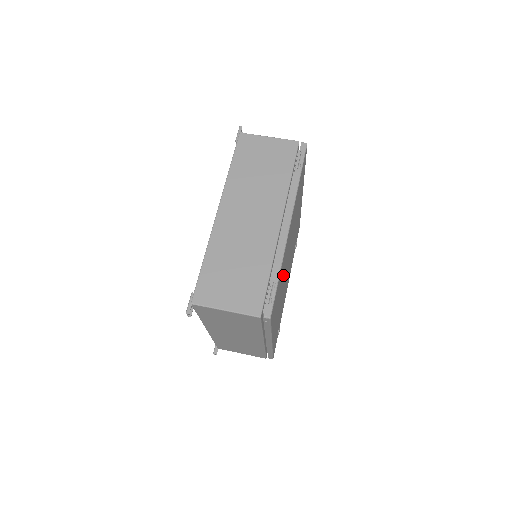
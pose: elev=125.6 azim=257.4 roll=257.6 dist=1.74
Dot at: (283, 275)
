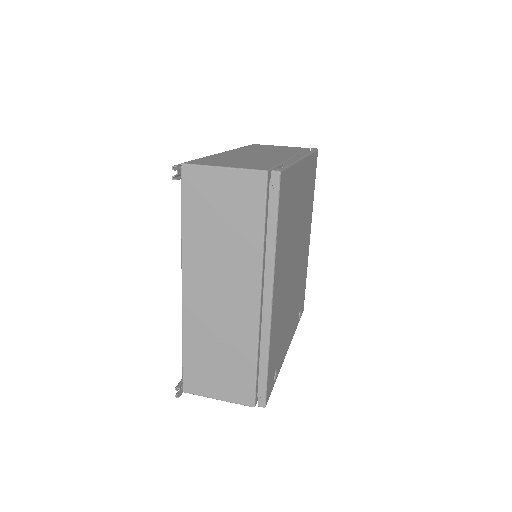
Dot at: (292, 225)
